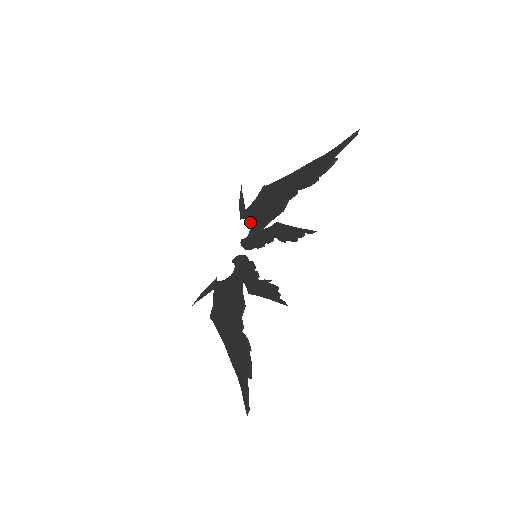
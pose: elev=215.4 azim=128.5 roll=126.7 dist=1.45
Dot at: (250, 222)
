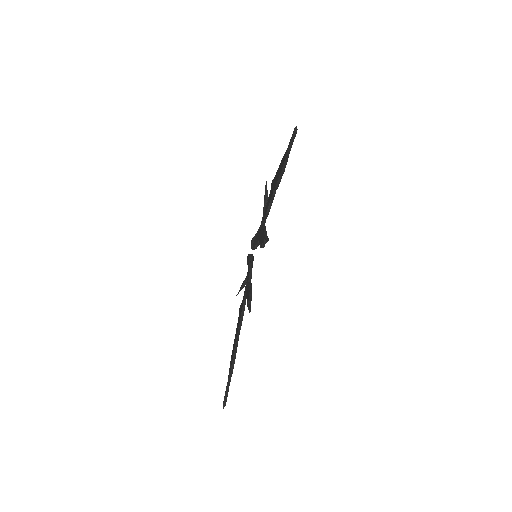
Dot at: occluded
